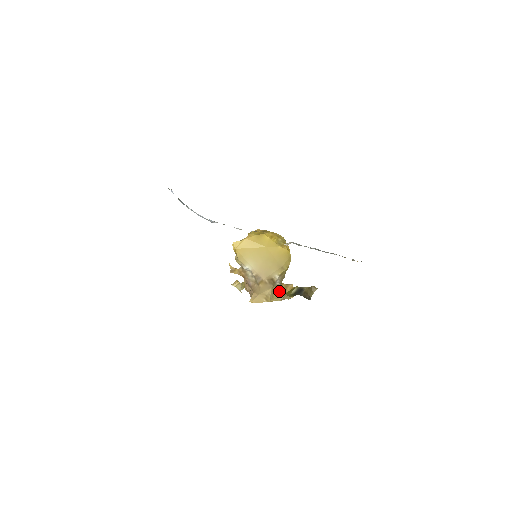
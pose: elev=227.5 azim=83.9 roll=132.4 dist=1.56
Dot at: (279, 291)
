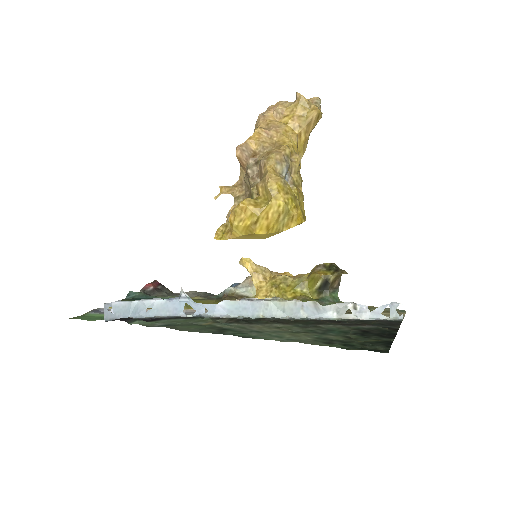
Dot at: occluded
